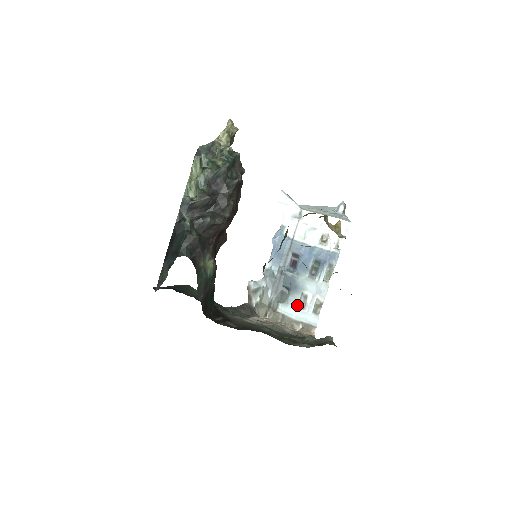
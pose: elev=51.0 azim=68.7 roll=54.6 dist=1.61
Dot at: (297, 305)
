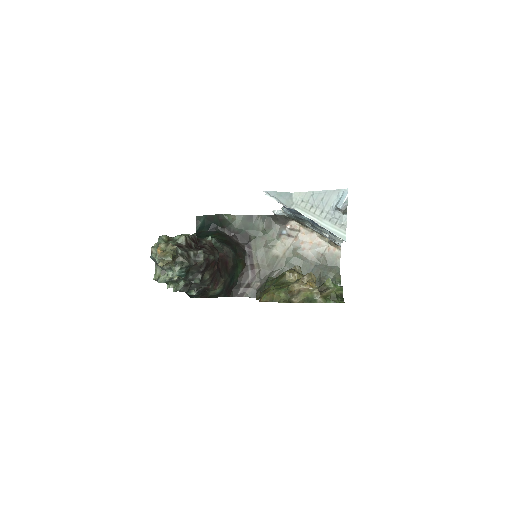
Dot at: (321, 232)
